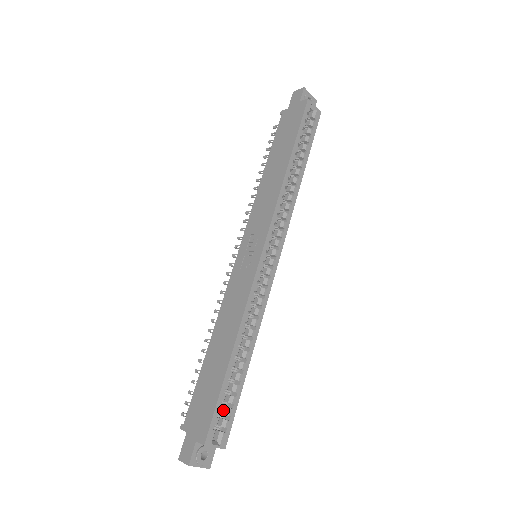
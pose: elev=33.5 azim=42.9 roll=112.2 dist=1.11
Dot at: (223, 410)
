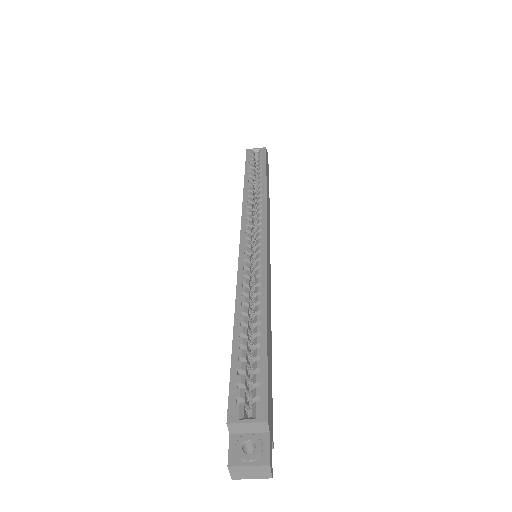
Dot at: (253, 383)
